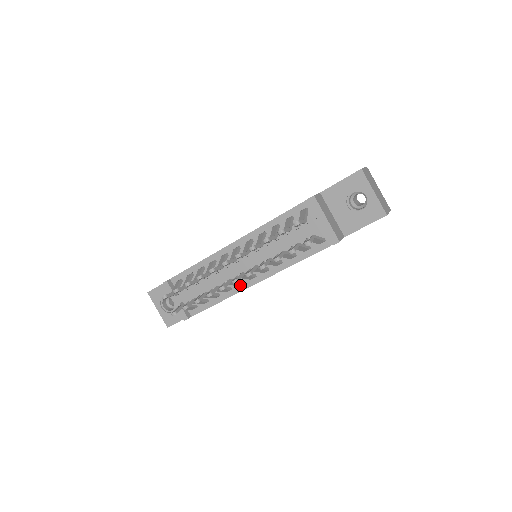
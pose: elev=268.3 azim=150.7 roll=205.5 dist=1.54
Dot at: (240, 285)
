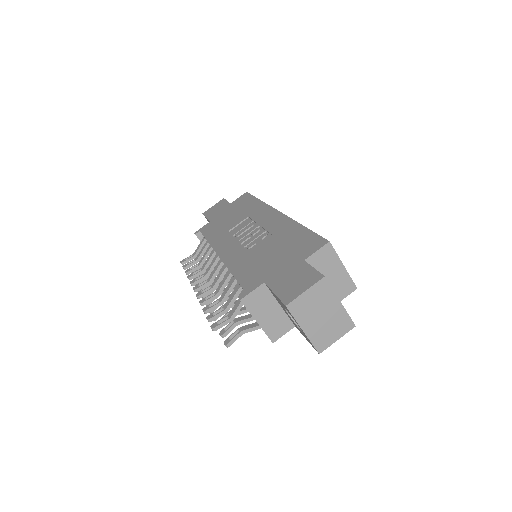
Dot at: occluded
